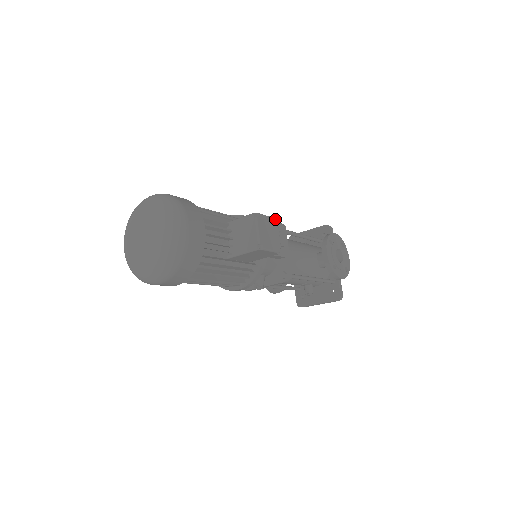
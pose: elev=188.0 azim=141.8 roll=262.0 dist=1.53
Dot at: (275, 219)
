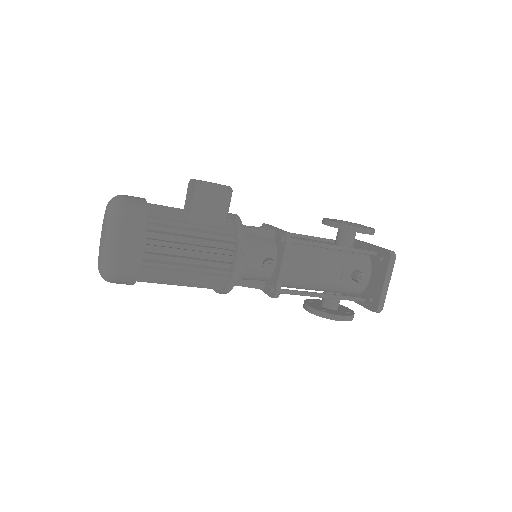
Dot at: occluded
